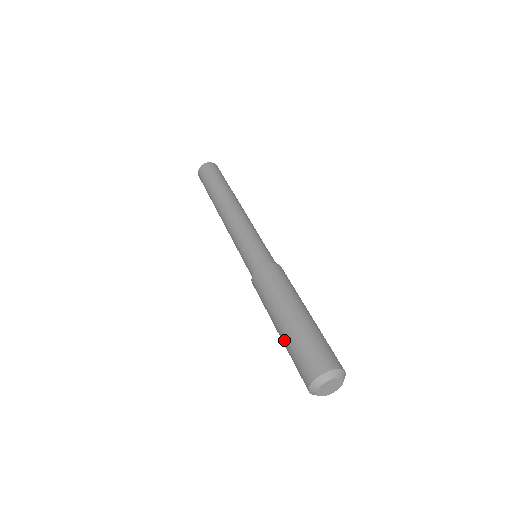
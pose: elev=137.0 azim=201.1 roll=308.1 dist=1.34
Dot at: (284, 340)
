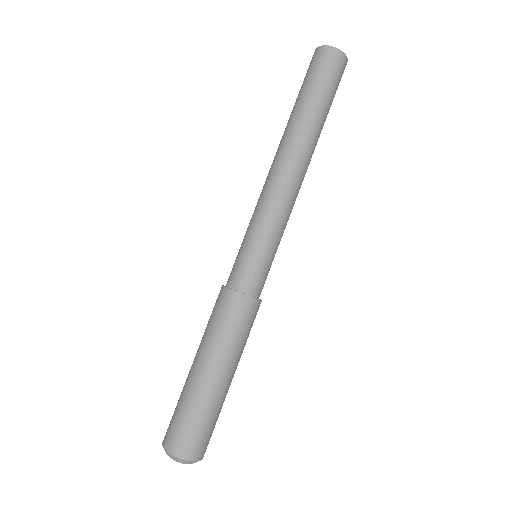
Dot at: occluded
